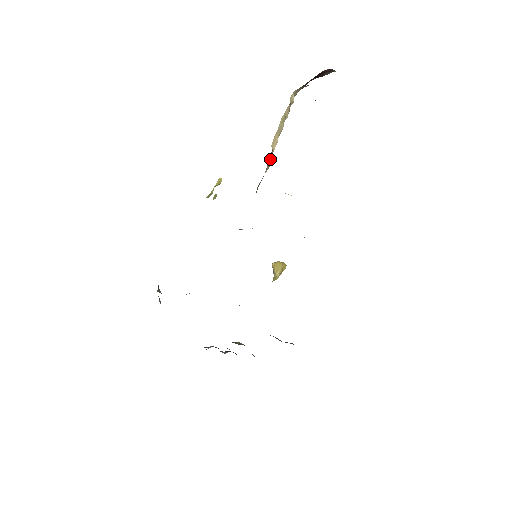
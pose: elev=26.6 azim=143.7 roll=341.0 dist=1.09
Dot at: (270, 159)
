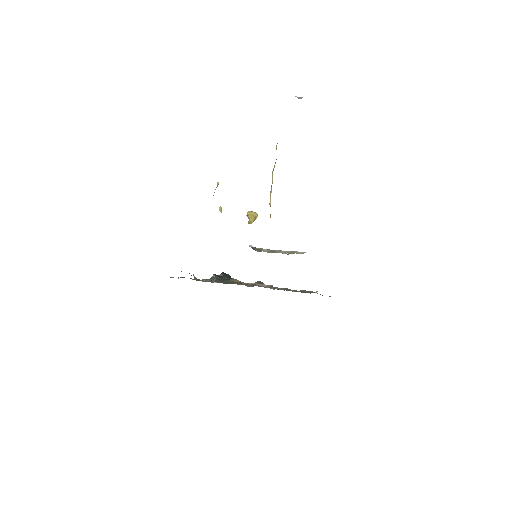
Dot at: occluded
